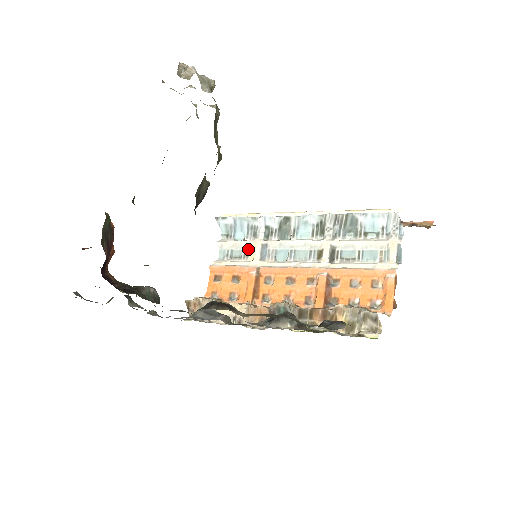
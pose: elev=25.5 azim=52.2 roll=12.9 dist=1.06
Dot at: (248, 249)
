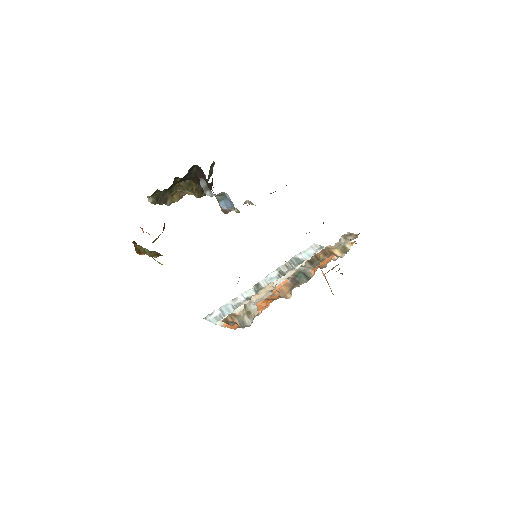
Dot at: occluded
